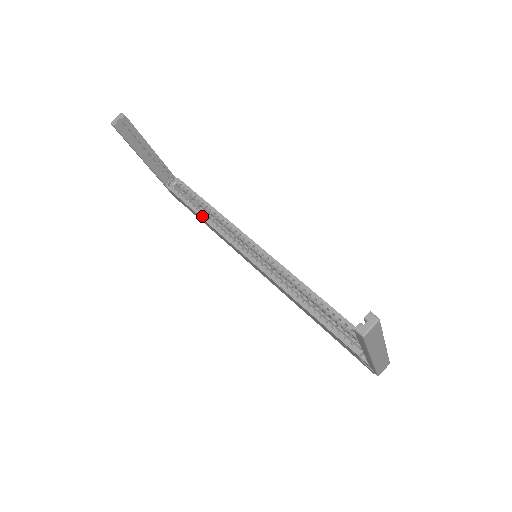
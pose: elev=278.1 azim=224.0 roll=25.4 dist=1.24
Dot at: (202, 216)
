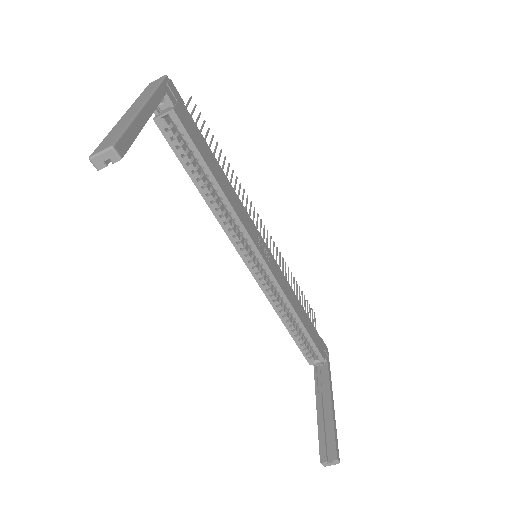
Dot at: (203, 195)
